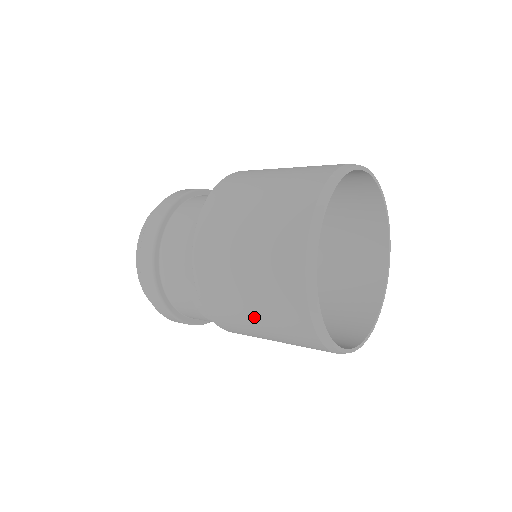
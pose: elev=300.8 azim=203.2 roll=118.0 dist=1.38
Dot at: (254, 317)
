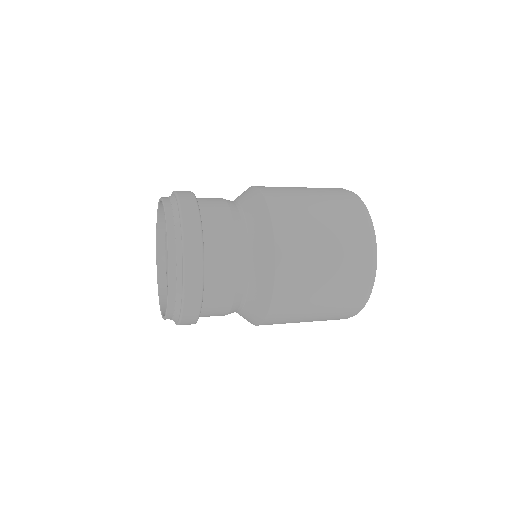
Dot at: occluded
